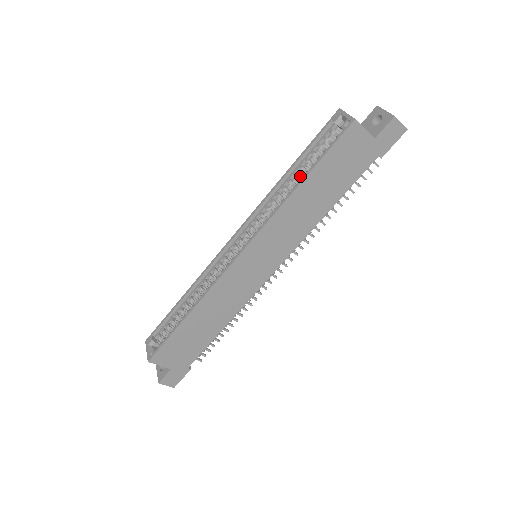
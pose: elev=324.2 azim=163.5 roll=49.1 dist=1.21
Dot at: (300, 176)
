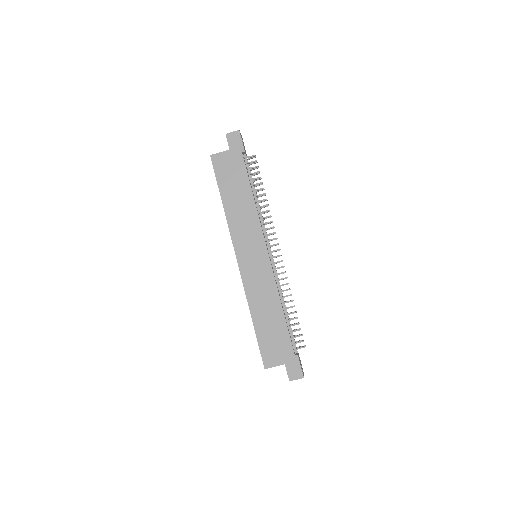
Dot at: occluded
